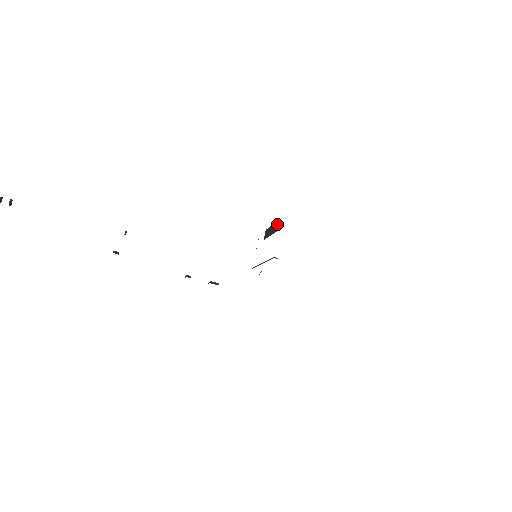
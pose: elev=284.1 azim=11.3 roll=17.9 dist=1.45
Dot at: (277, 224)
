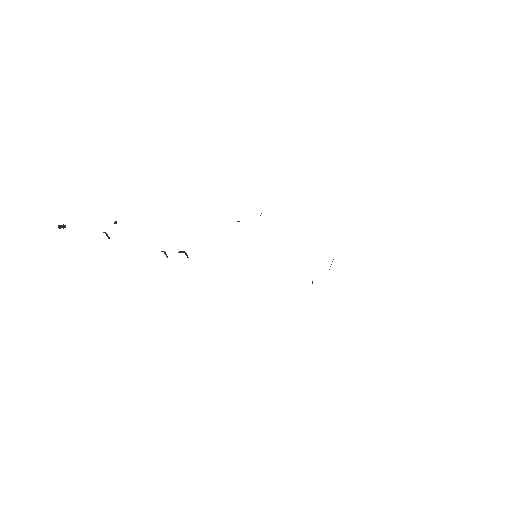
Dot at: (261, 213)
